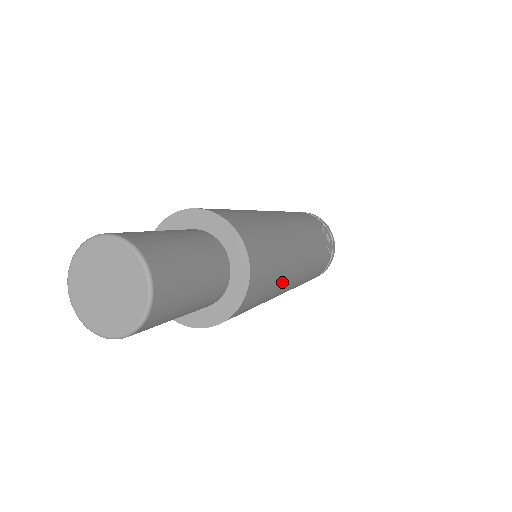
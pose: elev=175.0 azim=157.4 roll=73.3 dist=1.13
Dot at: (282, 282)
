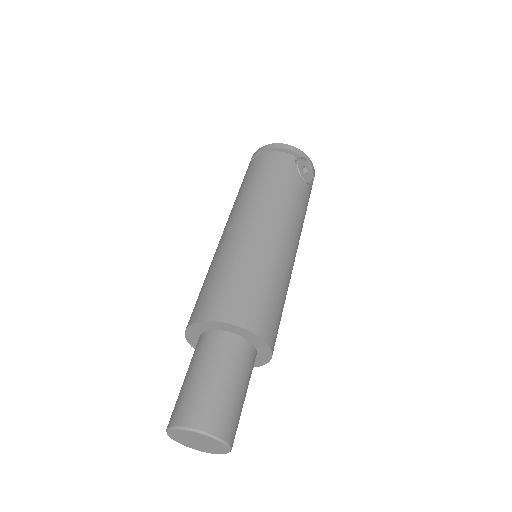
Dot at: (287, 289)
